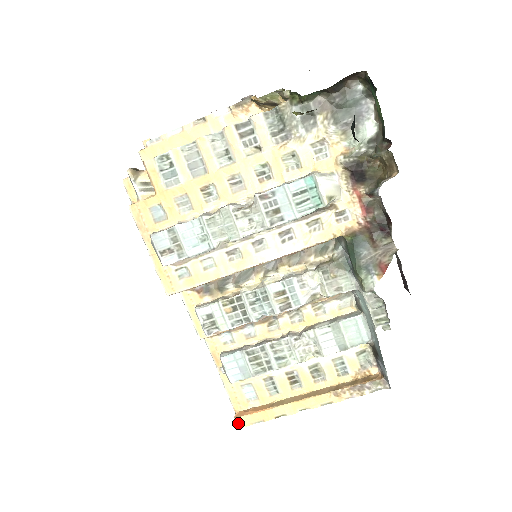
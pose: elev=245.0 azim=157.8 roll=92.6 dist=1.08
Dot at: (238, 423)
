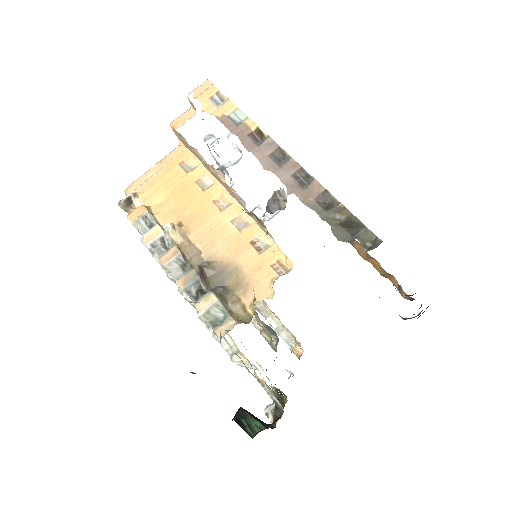
Dot at: occluded
